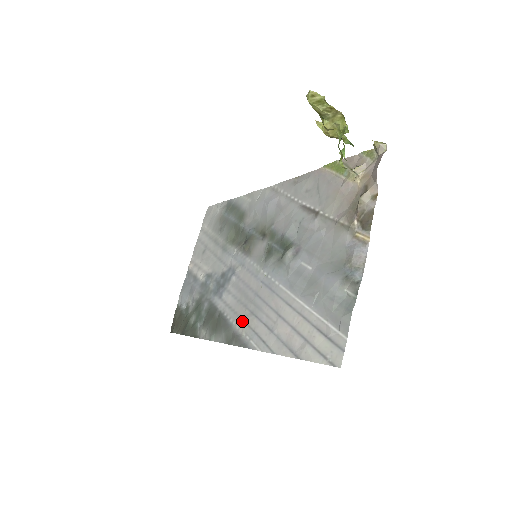
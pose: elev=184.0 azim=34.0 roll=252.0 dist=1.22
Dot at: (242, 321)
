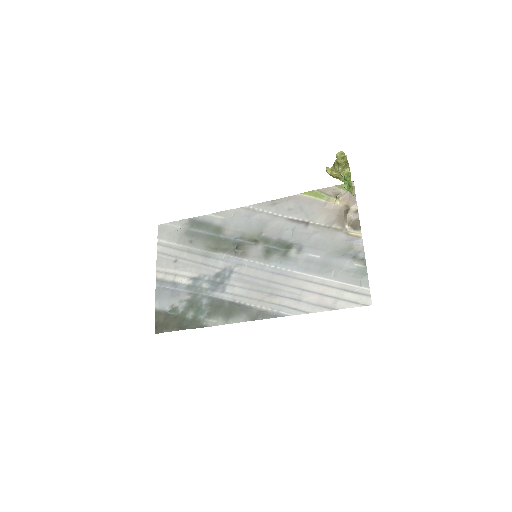
Dot at: (262, 302)
